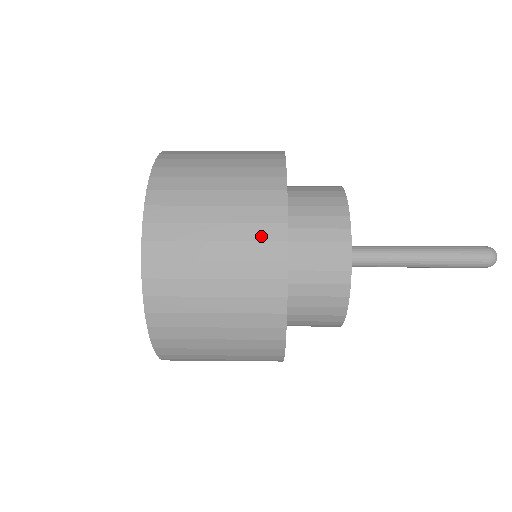
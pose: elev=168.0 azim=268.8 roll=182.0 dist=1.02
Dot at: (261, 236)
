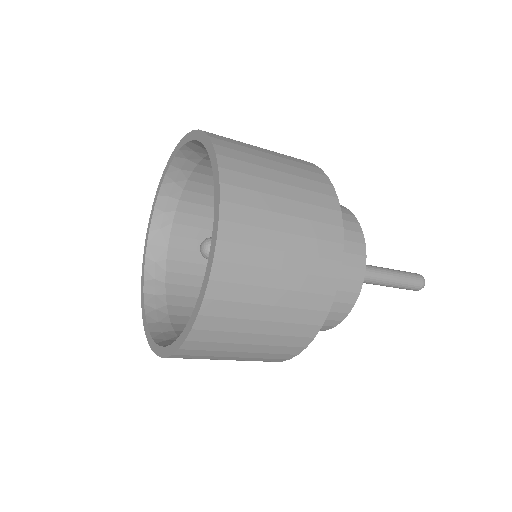
Dot at: (323, 218)
